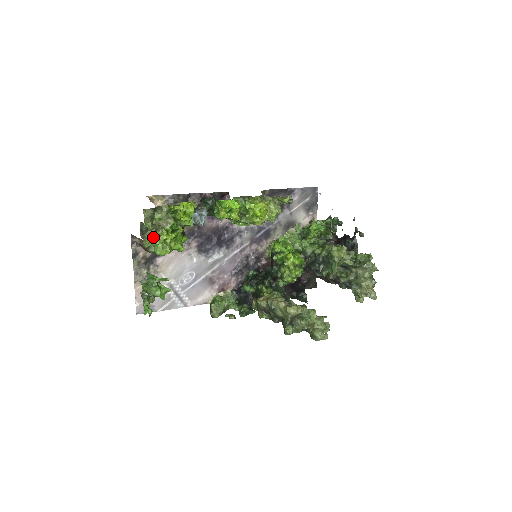
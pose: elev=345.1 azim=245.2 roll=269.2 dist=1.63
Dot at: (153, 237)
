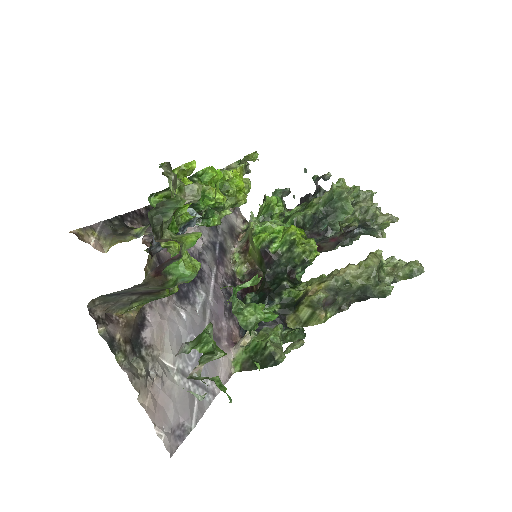
Dot at: (178, 235)
